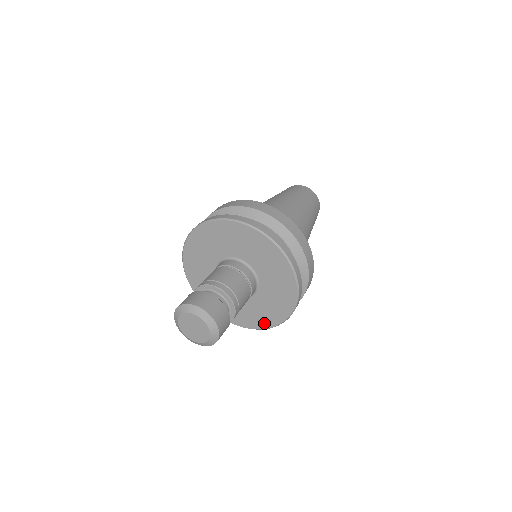
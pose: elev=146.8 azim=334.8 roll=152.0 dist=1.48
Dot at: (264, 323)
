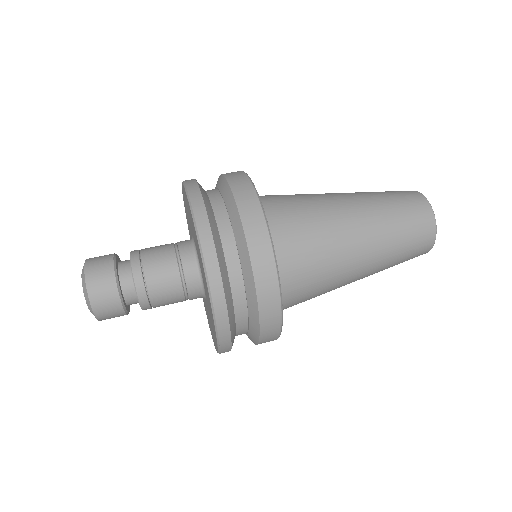
Dot at: occluded
